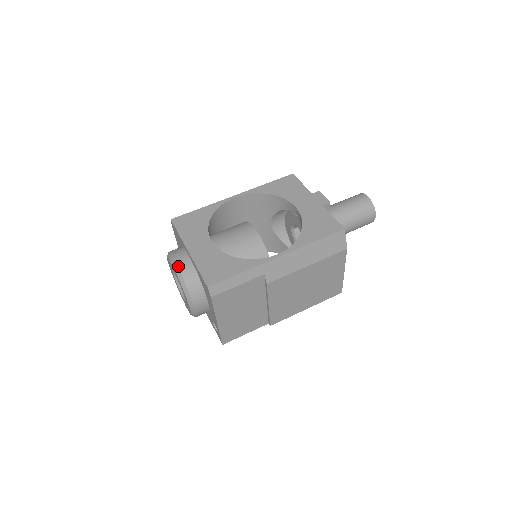
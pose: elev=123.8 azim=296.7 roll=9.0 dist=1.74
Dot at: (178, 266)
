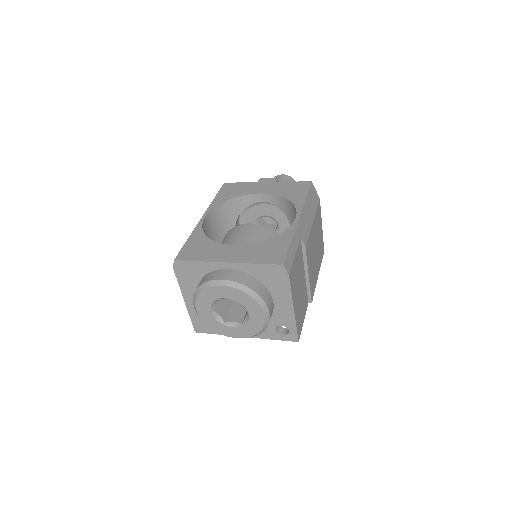
Dot at: (230, 280)
